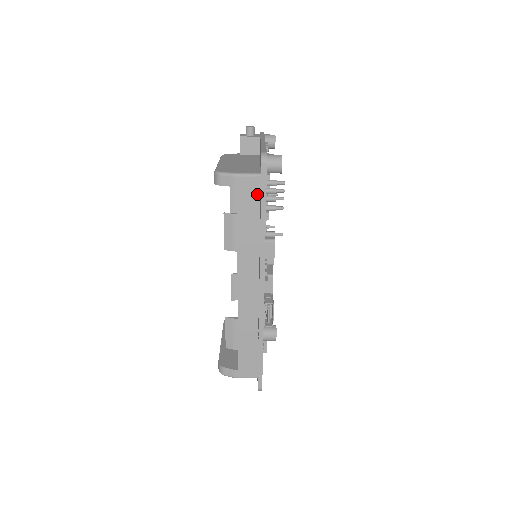
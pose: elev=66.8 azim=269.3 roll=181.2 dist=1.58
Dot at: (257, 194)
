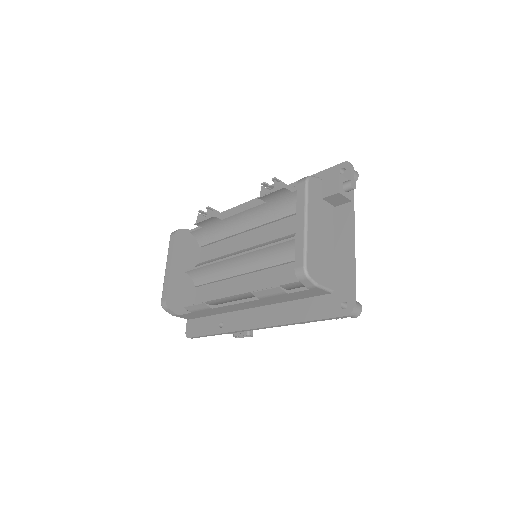
Dot at: (316, 295)
